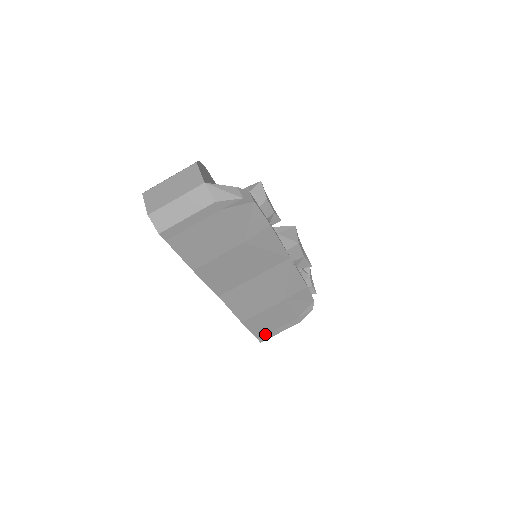
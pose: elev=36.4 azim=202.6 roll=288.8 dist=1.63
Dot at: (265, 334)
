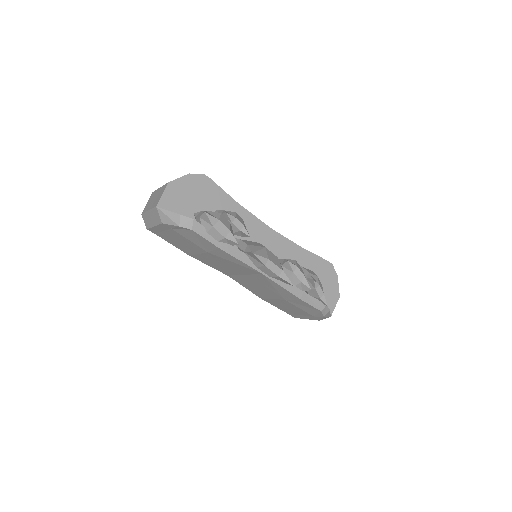
Dot at: (293, 314)
